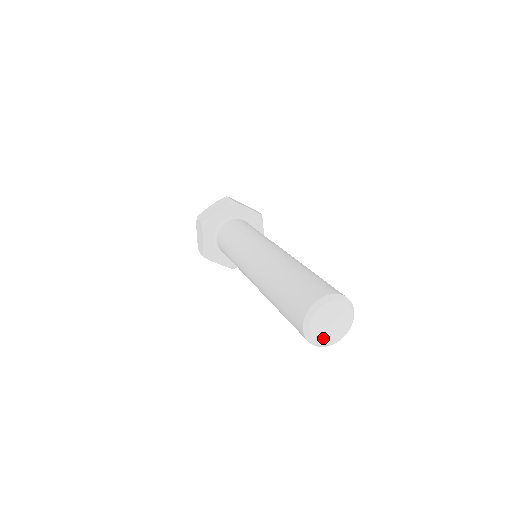
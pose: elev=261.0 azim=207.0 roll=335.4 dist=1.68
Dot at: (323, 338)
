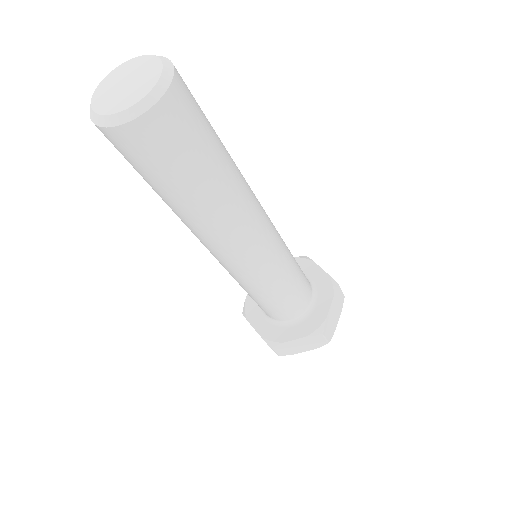
Dot at: (103, 104)
